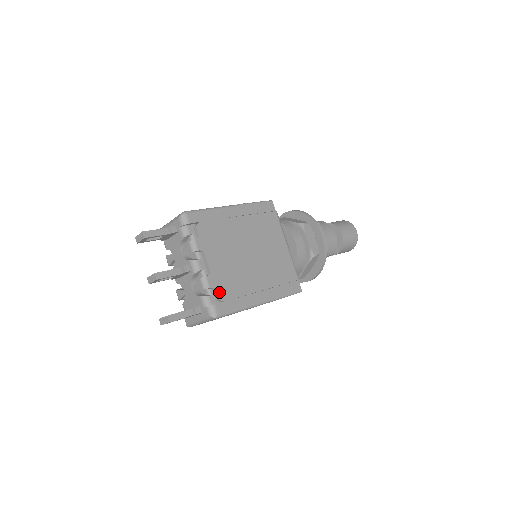
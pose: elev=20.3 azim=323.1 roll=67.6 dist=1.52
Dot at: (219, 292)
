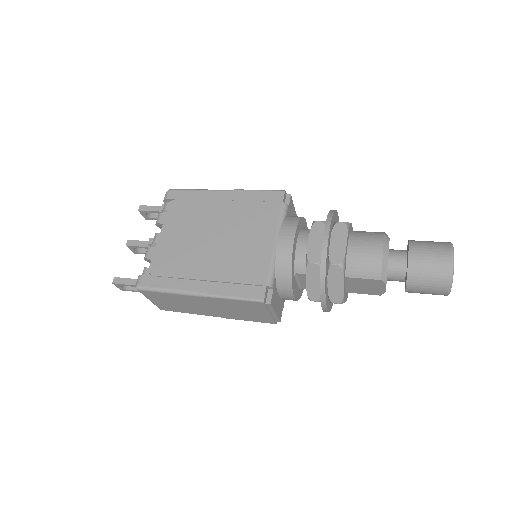
Dot at: (153, 265)
